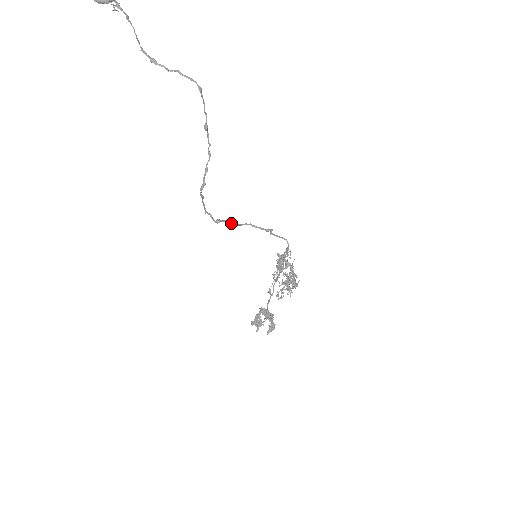
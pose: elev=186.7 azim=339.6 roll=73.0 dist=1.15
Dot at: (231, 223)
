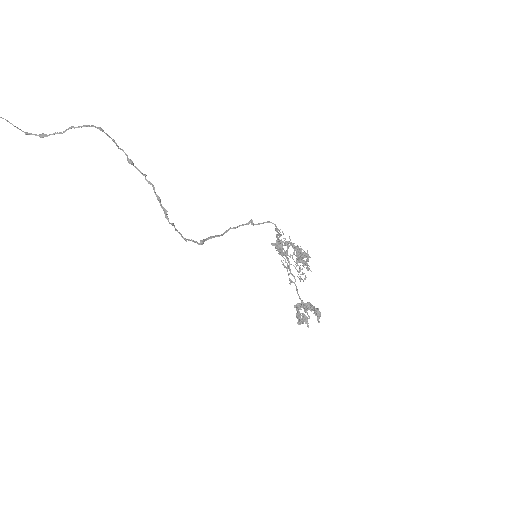
Dot at: (214, 237)
